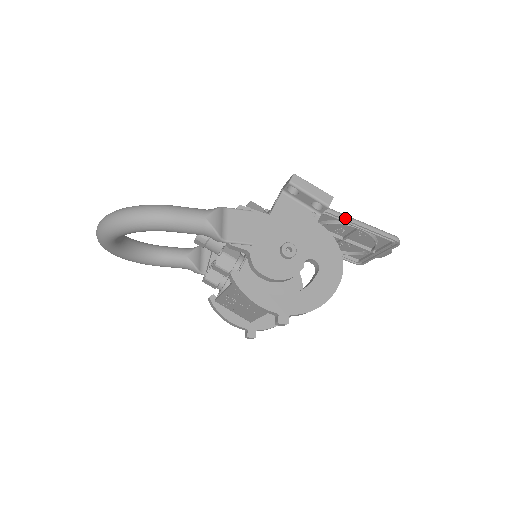
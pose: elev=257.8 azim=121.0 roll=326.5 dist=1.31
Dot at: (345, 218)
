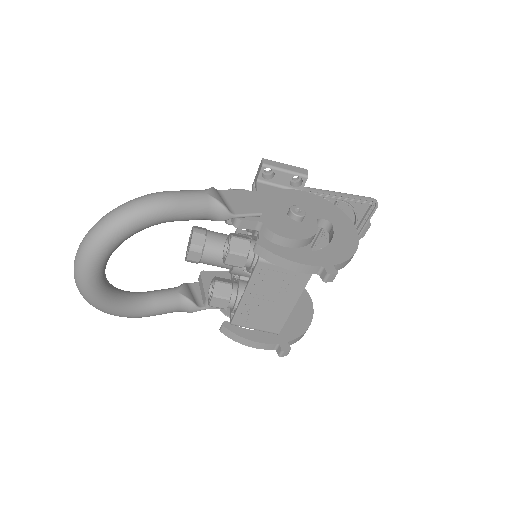
Dot at: (323, 191)
